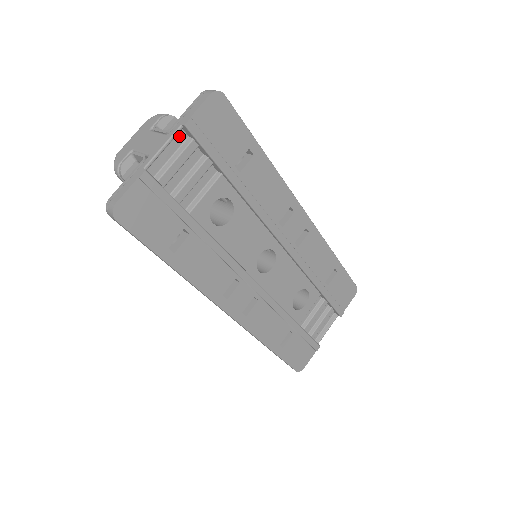
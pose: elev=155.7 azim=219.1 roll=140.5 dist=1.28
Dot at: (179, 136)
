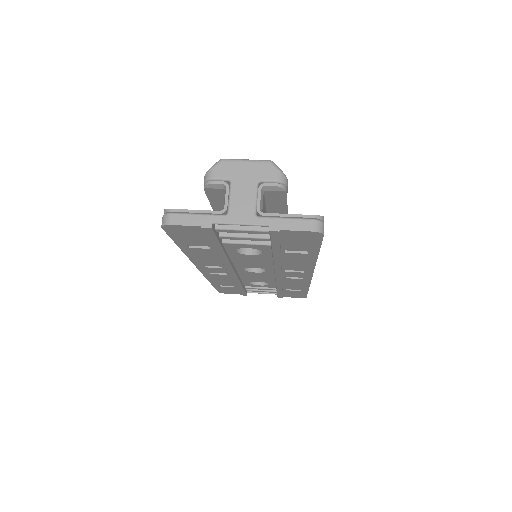
Dot at: occluded
